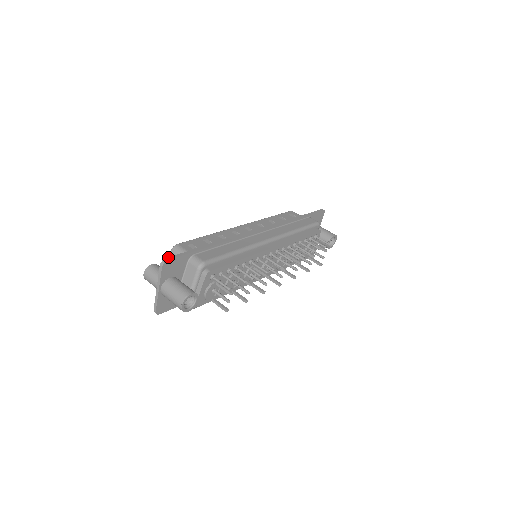
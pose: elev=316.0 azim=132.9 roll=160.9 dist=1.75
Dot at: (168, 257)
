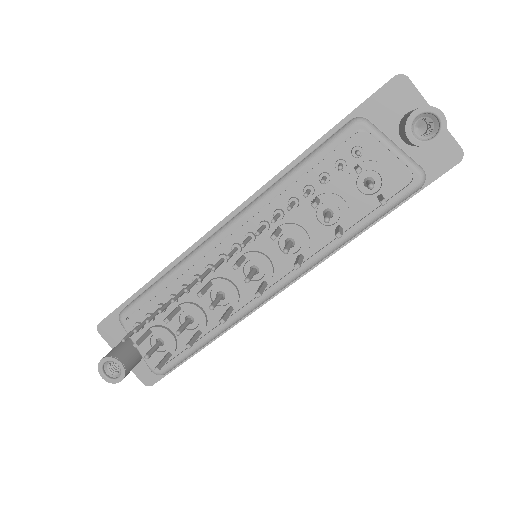
Dot at: (103, 319)
